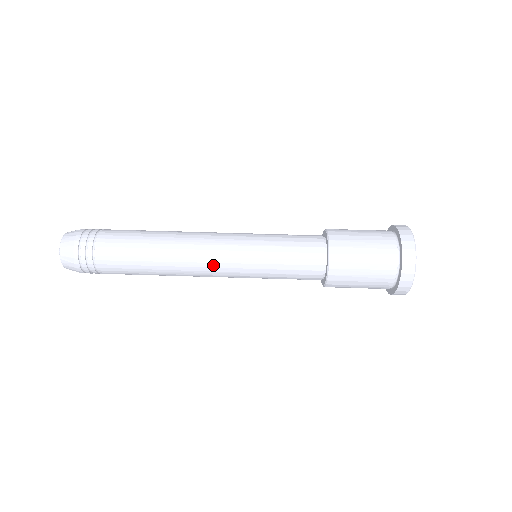
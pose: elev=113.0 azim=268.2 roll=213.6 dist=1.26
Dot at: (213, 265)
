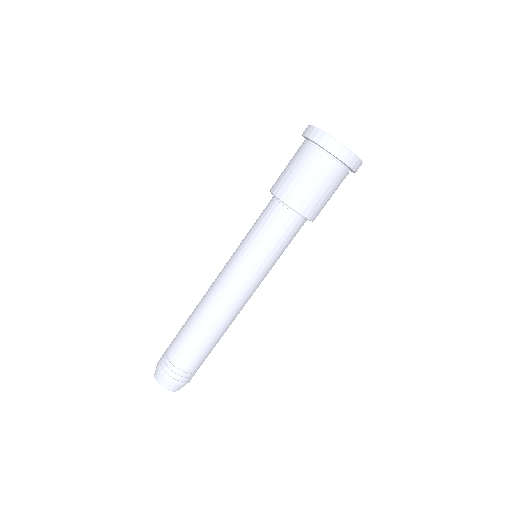
Dot at: (238, 293)
